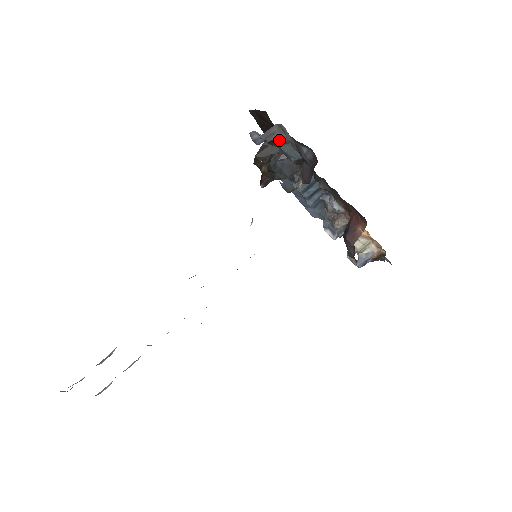
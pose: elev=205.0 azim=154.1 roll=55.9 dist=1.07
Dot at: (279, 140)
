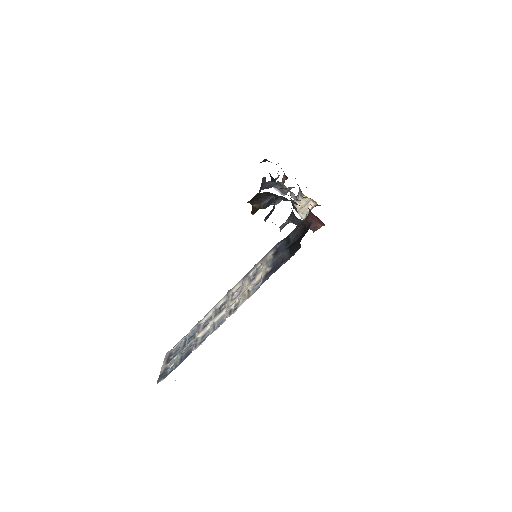
Dot at: occluded
